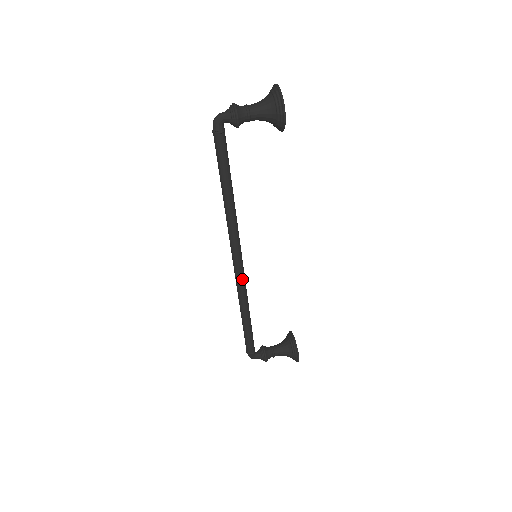
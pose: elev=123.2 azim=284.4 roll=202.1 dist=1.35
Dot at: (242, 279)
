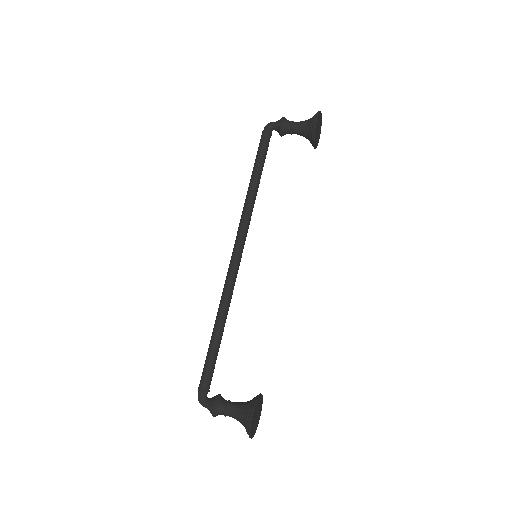
Dot at: (232, 273)
